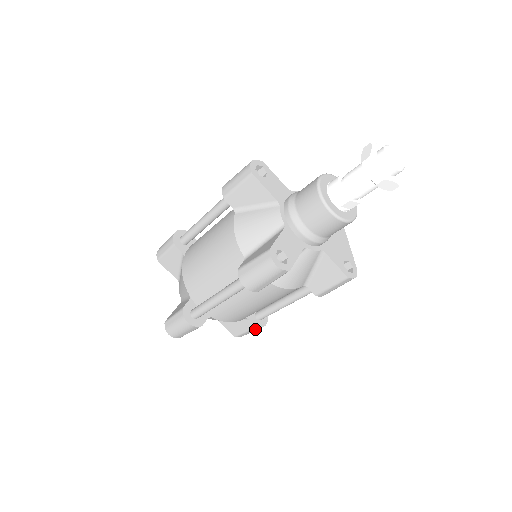
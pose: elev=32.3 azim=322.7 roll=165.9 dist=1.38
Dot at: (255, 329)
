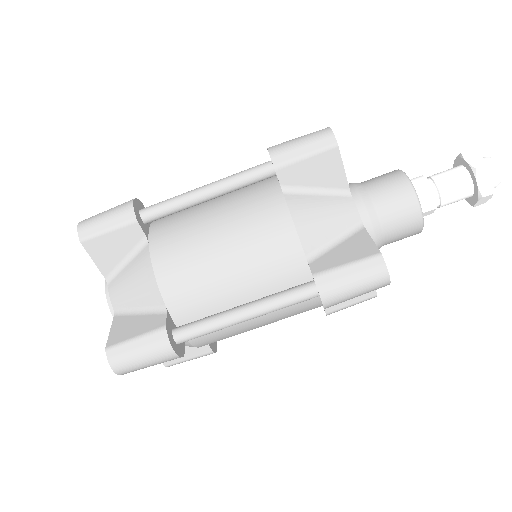
Dot at: (205, 355)
